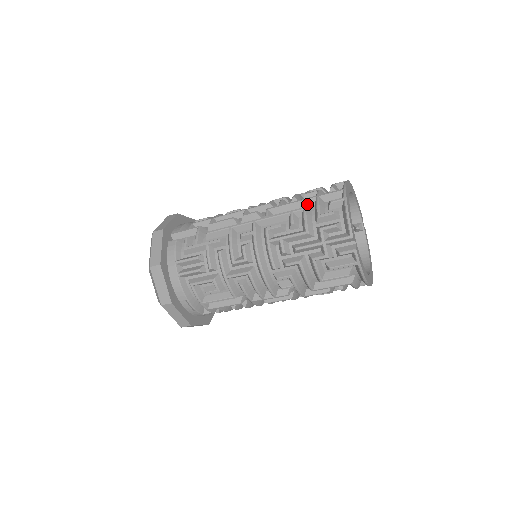
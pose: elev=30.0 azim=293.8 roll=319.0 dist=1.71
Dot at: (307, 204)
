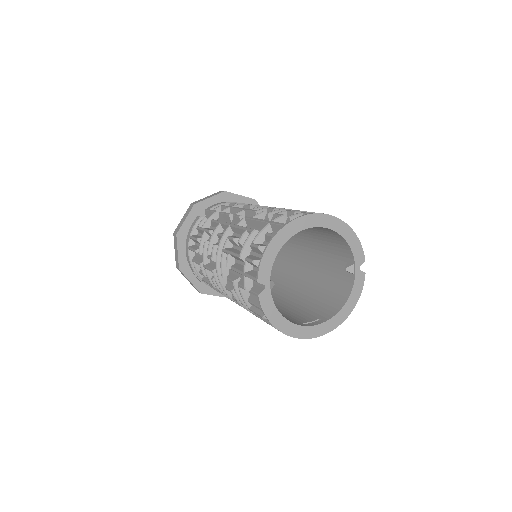
Dot at: (263, 226)
